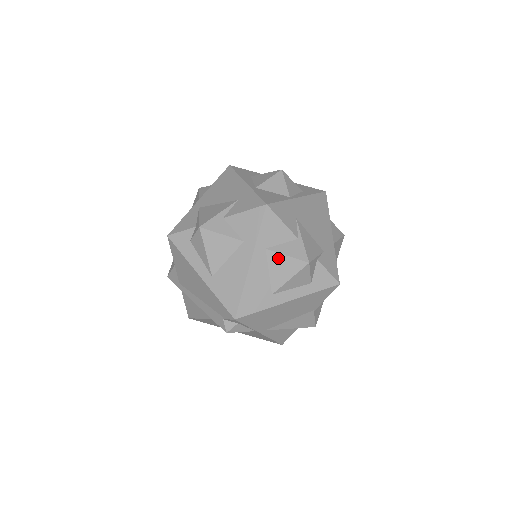
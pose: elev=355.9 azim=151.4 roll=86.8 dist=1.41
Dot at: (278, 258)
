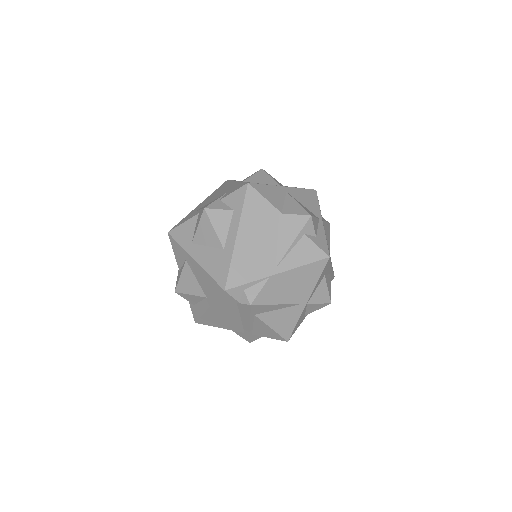
Dot at: (199, 235)
